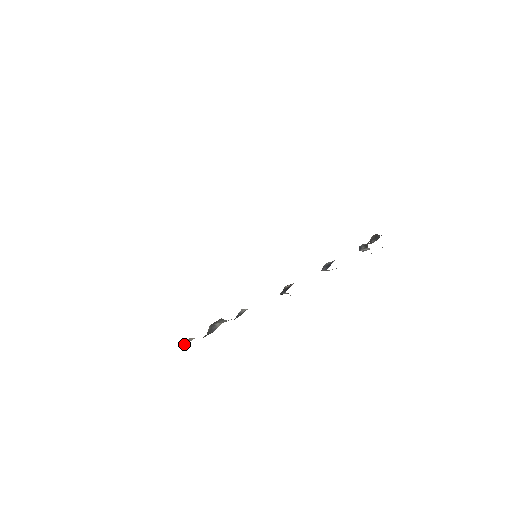
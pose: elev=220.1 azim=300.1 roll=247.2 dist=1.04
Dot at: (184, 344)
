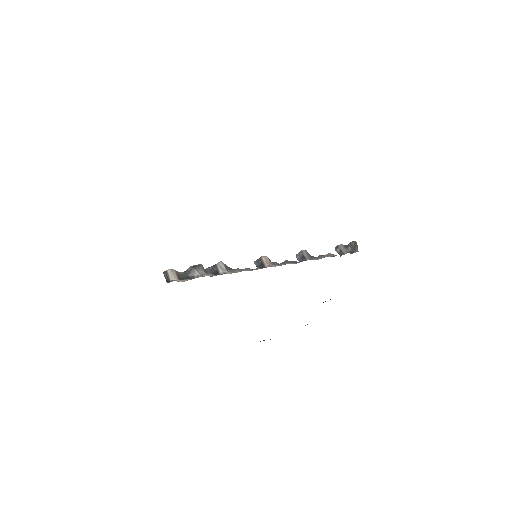
Dot at: (166, 276)
